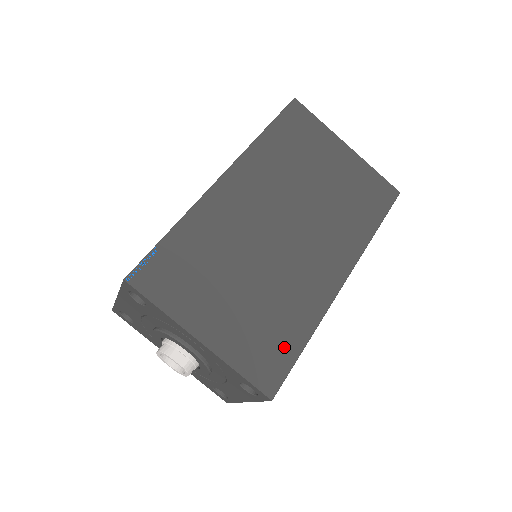
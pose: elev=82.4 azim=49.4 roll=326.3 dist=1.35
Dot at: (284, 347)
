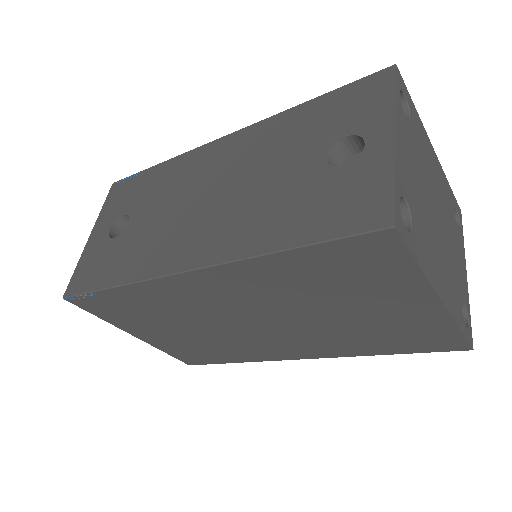
Dot at: (211, 358)
